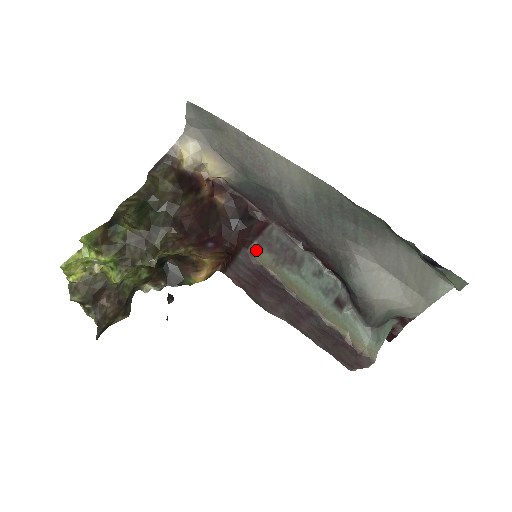
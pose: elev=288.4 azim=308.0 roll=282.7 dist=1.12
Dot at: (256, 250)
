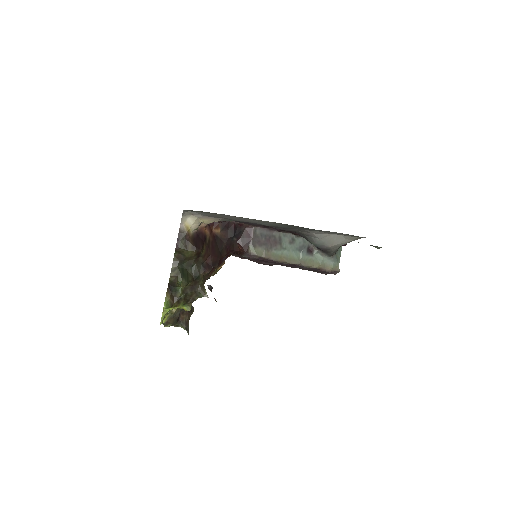
Dot at: (253, 250)
